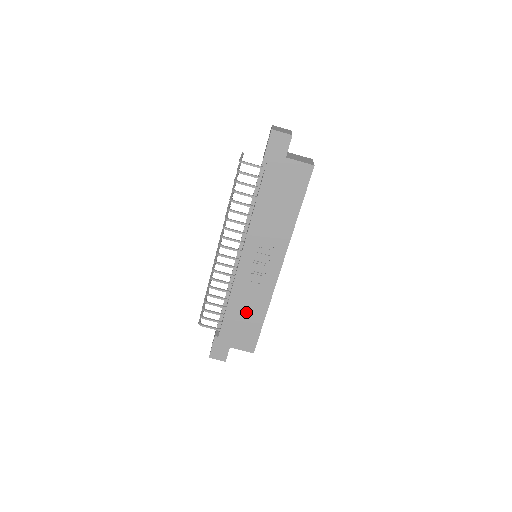
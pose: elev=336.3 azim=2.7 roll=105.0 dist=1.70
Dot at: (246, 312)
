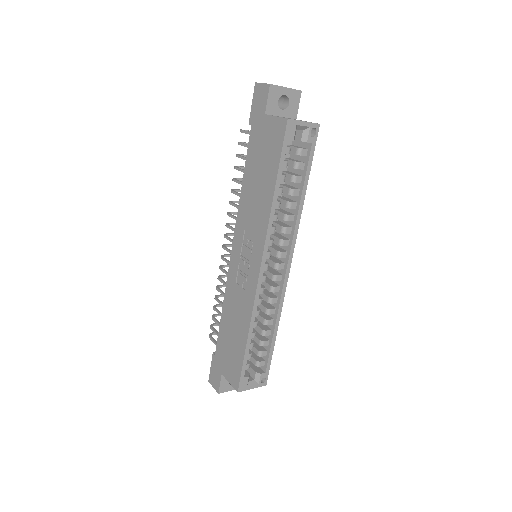
Dot at: (234, 327)
